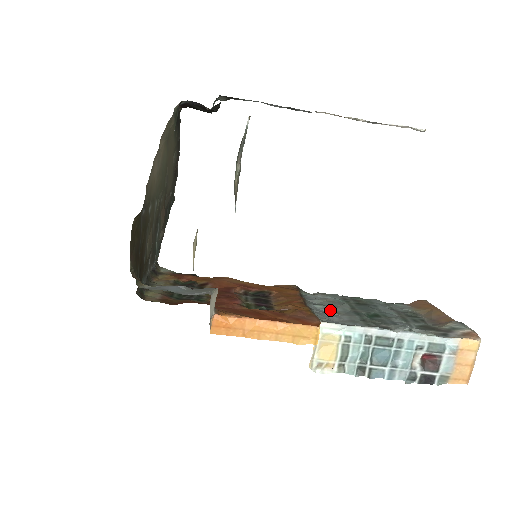
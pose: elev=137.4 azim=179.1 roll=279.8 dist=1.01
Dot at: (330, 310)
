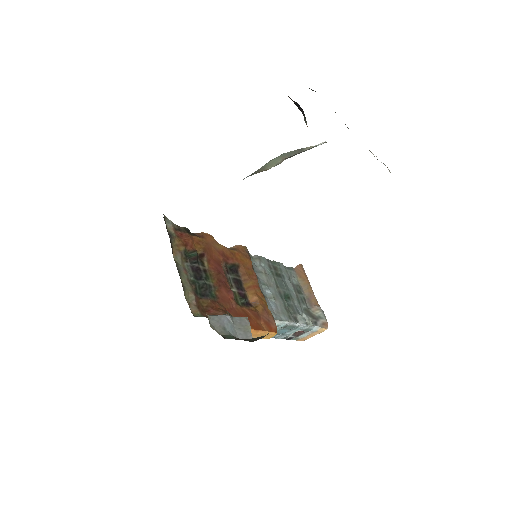
Dot at: (270, 292)
